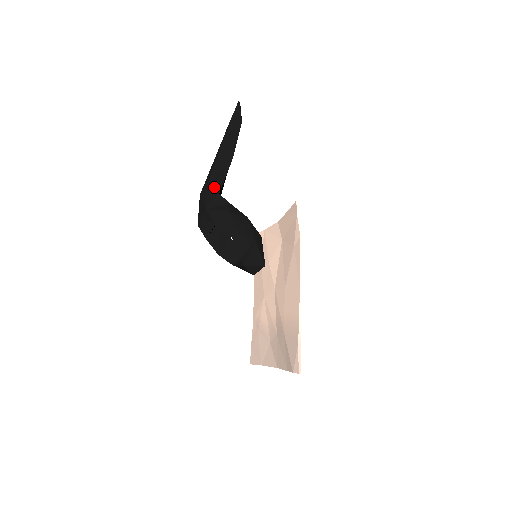
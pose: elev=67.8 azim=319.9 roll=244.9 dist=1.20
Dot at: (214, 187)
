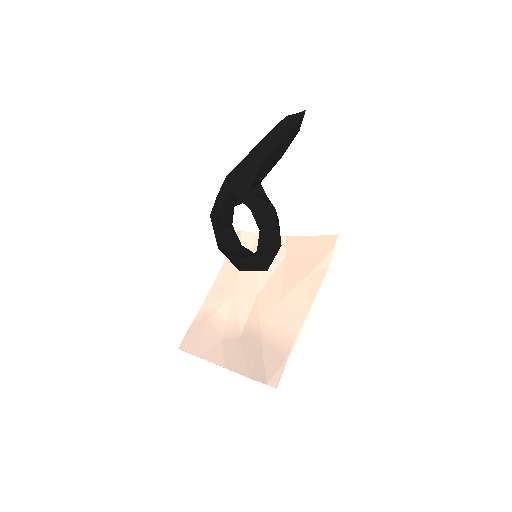
Dot at: (261, 174)
